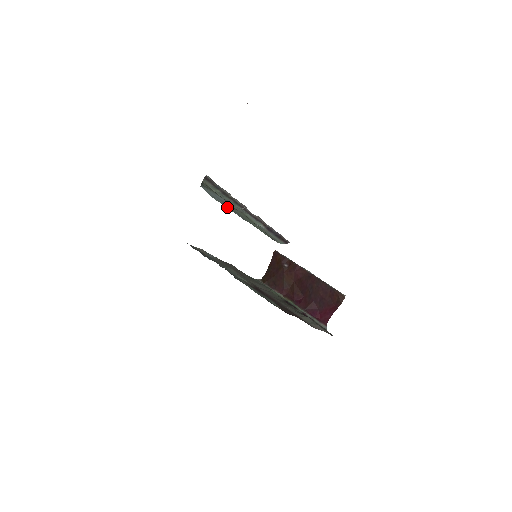
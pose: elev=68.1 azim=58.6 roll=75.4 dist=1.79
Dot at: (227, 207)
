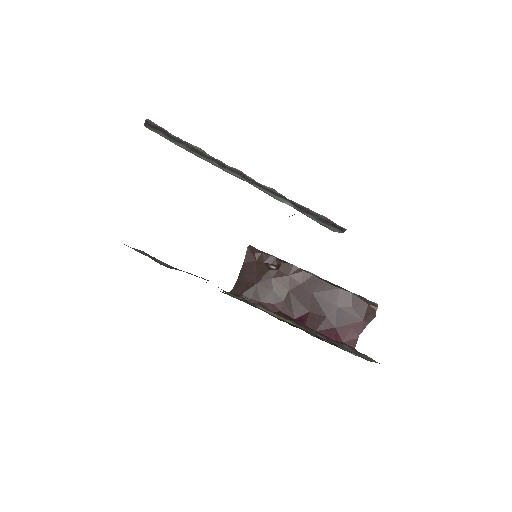
Dot at: occluded
